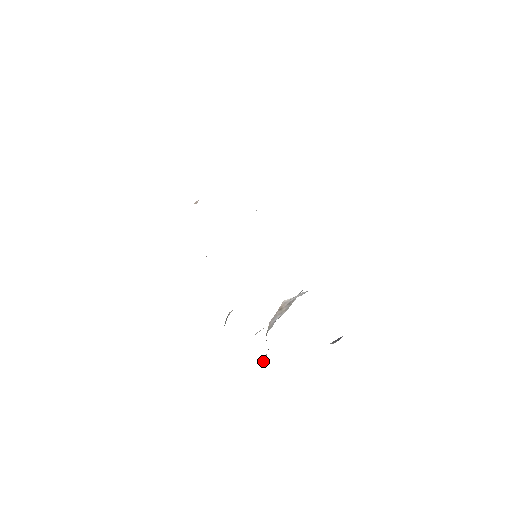
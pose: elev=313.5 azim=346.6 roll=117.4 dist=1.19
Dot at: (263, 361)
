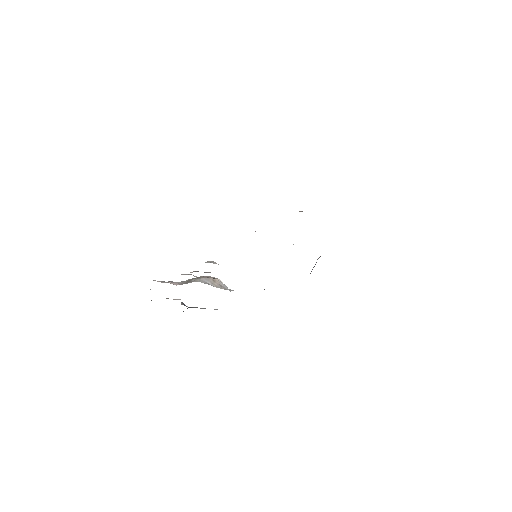
Dot at: (174, 283)
